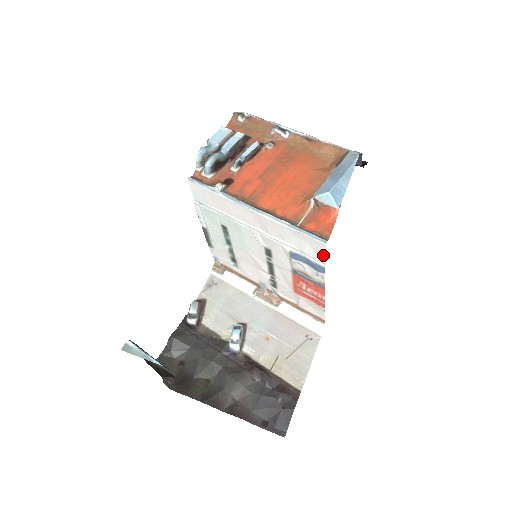
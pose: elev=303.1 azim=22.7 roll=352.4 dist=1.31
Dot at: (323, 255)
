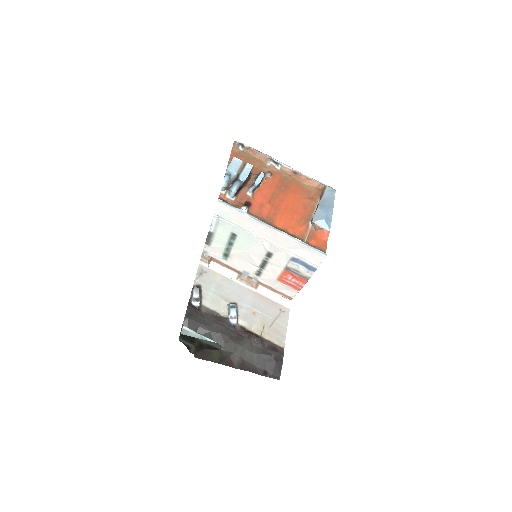
Dot at: (319, 261)
